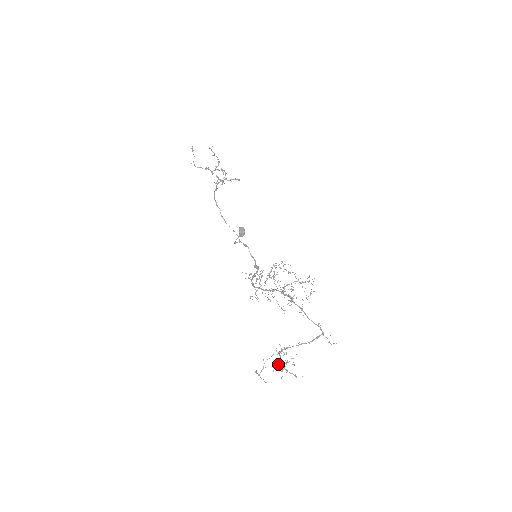
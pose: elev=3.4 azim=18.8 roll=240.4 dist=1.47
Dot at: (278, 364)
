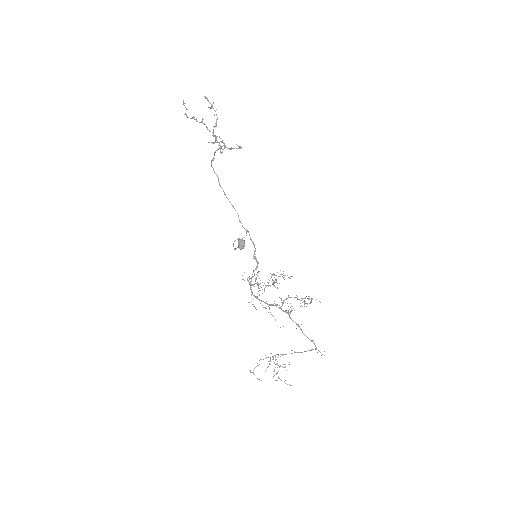
Dot at: occluded
